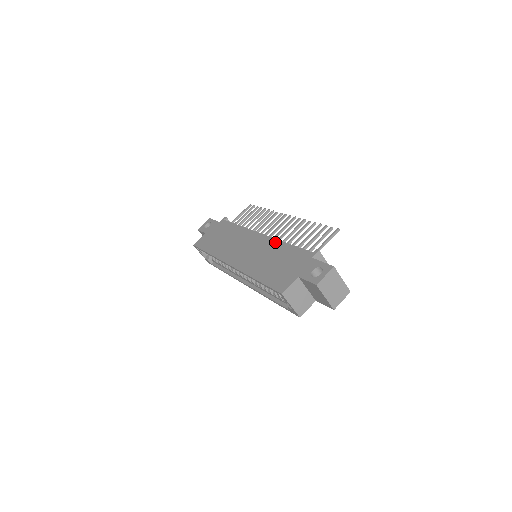
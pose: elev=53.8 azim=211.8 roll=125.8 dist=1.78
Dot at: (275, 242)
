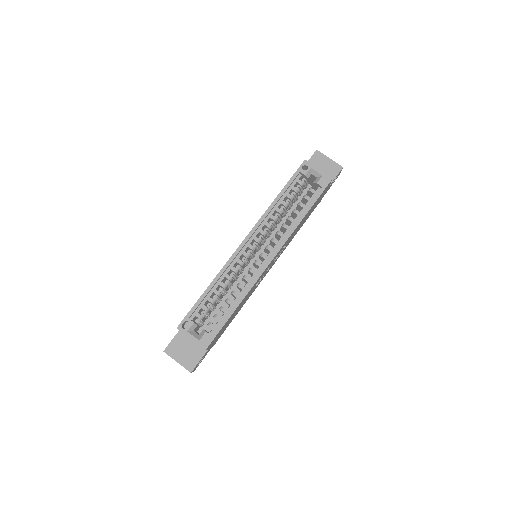
Dot at: occluded
